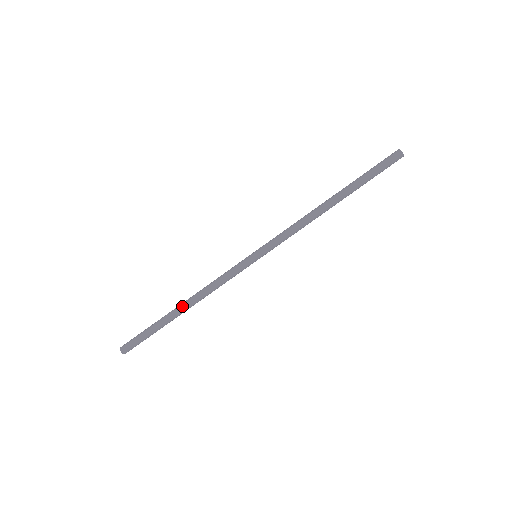
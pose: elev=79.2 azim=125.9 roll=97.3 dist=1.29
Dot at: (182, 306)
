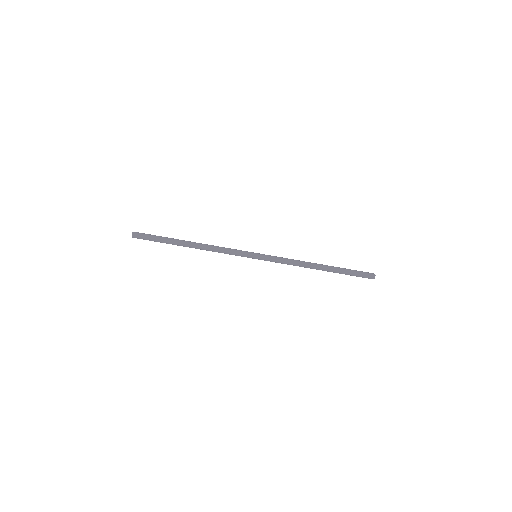
Dot at: (192, 243)
